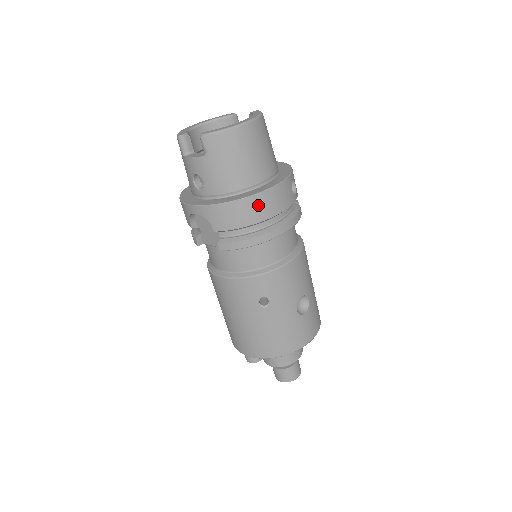
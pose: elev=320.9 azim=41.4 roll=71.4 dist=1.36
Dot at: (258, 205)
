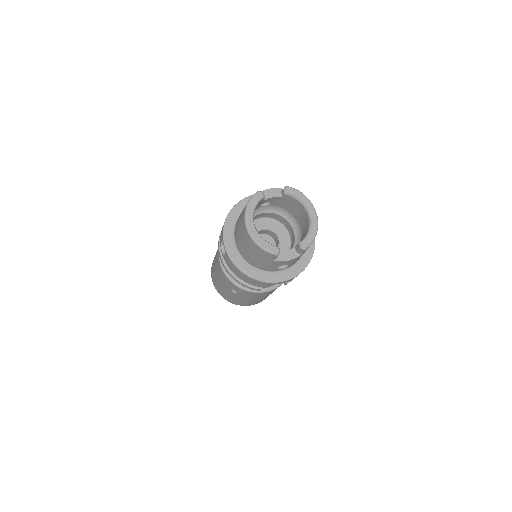
Dot at: occluded
